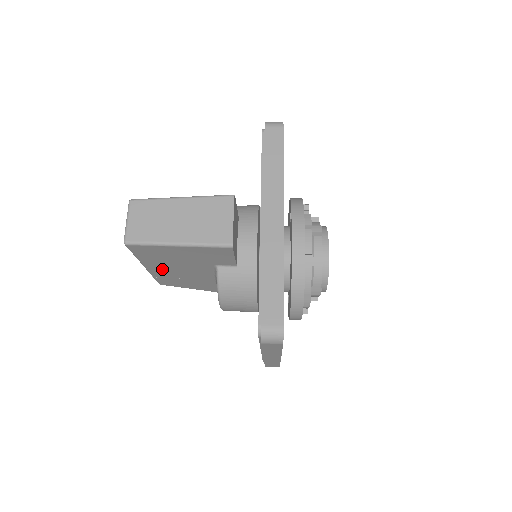
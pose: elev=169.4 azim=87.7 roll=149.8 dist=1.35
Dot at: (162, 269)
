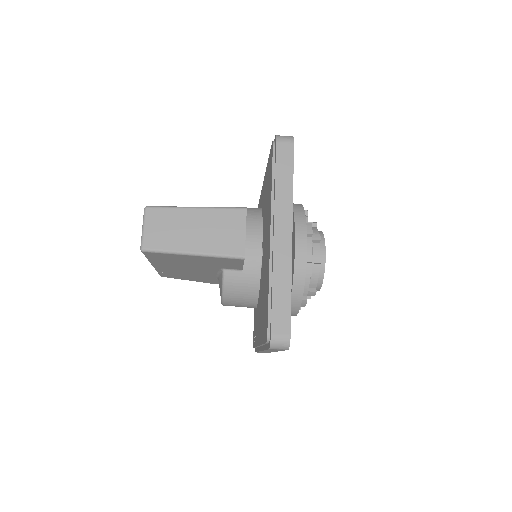
Dot at: (169, 268)
